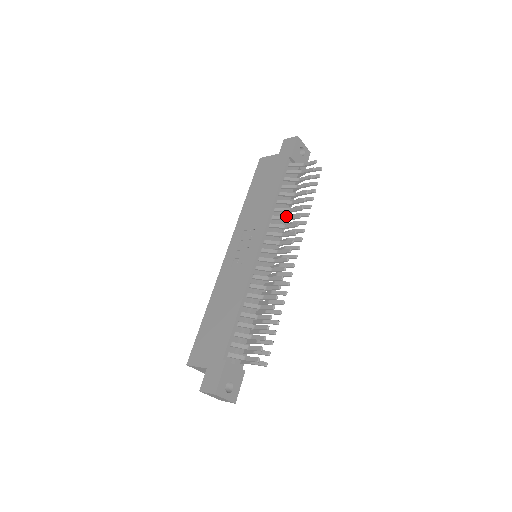
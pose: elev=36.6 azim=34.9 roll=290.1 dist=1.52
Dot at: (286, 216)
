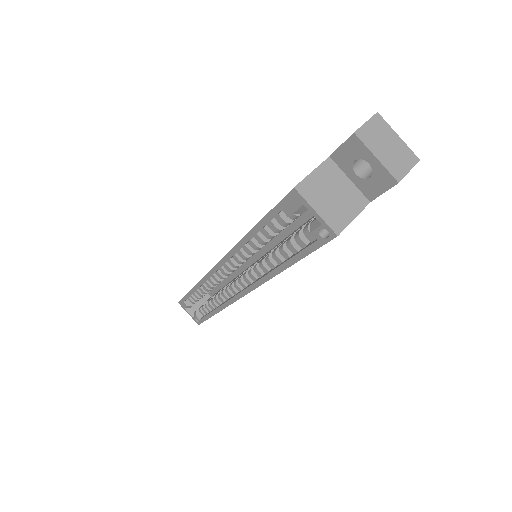
Dot at: occluded
